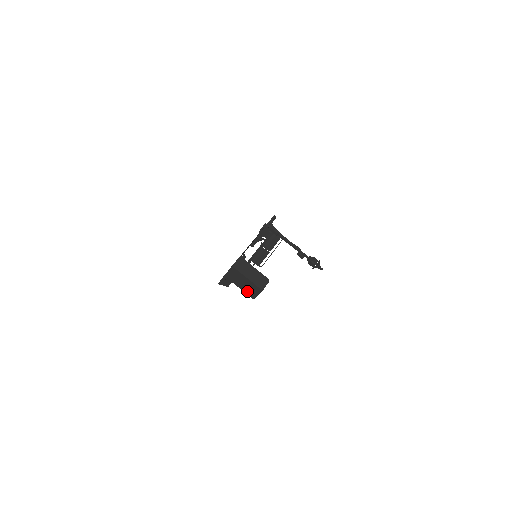
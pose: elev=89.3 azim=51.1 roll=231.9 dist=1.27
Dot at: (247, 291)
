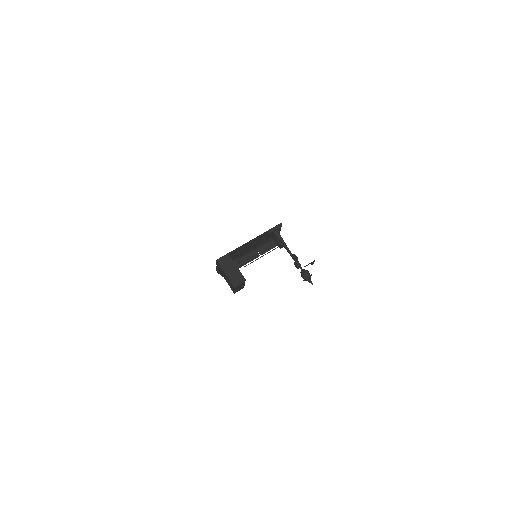
Dot at: (229, 285)
